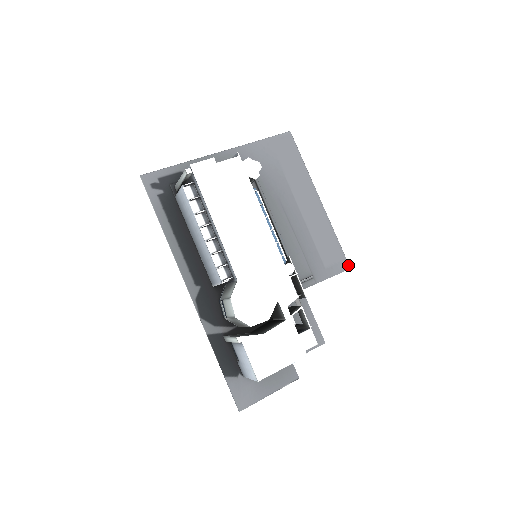
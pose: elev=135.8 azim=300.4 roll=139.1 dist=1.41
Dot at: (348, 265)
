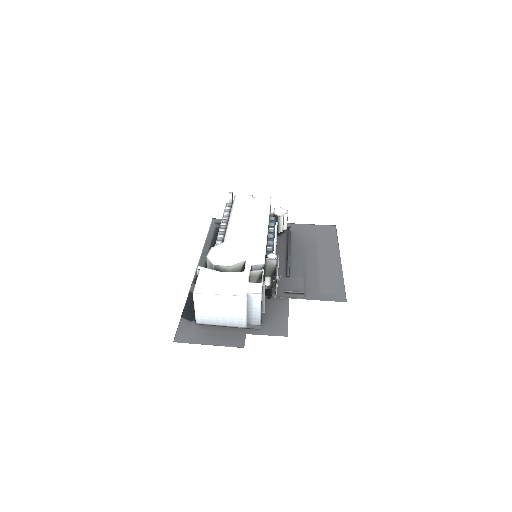
Dot at: (345, 299)
